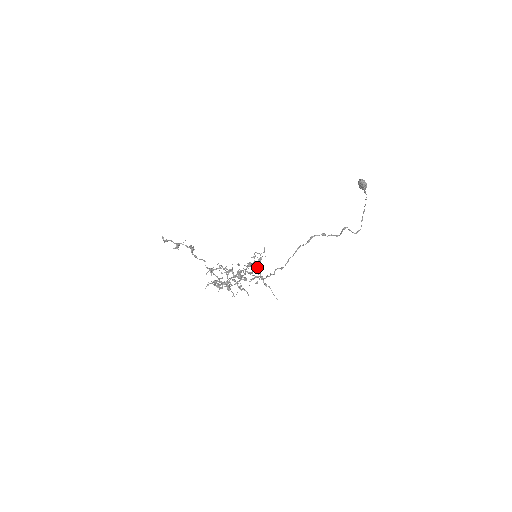
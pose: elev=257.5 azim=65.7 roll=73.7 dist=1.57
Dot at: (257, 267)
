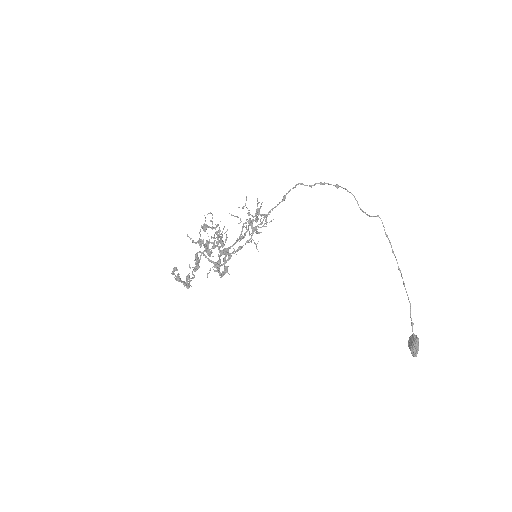
Dot at: occluded
